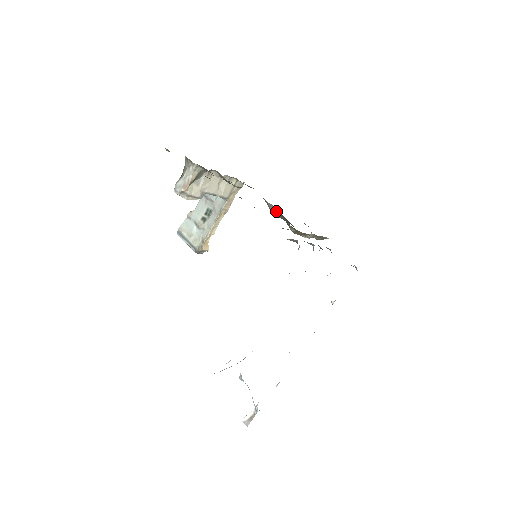
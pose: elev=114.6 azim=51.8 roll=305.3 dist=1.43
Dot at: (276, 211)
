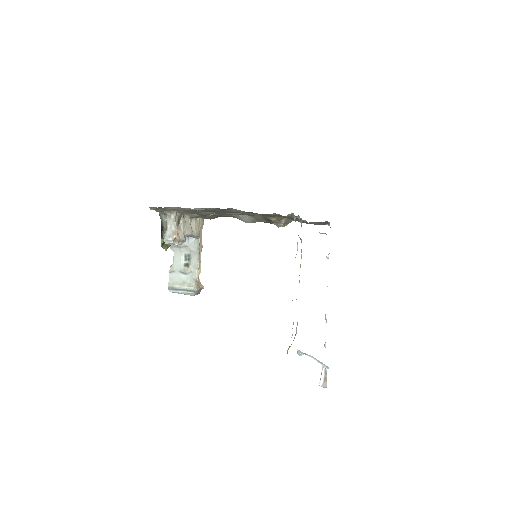
Dot at: (249, 218)
